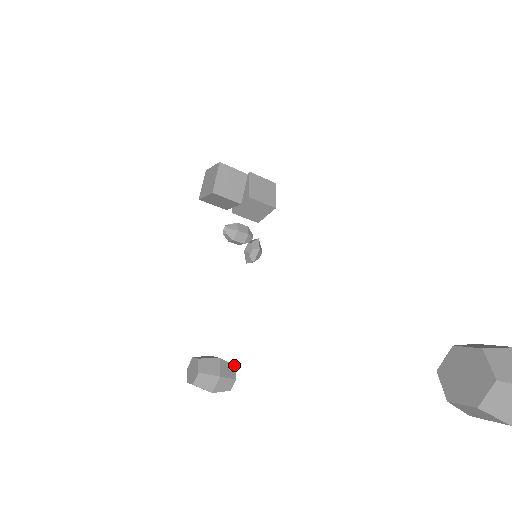
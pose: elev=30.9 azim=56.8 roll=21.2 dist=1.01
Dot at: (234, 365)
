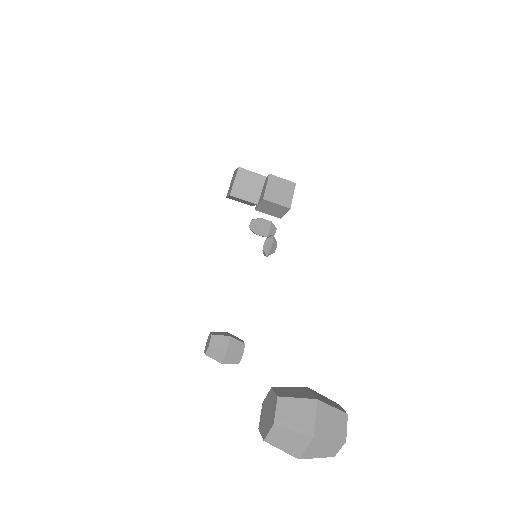
Dot at: (244, 343)
